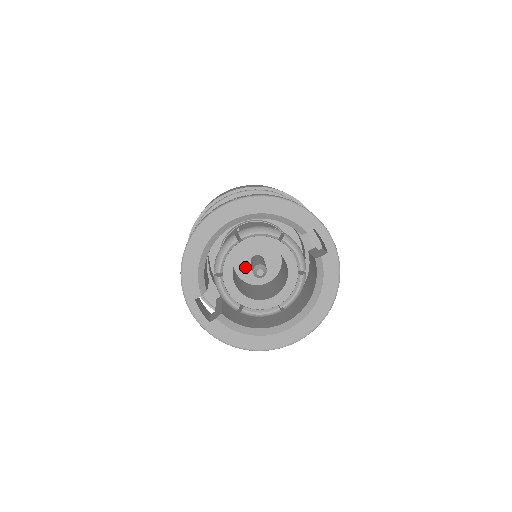
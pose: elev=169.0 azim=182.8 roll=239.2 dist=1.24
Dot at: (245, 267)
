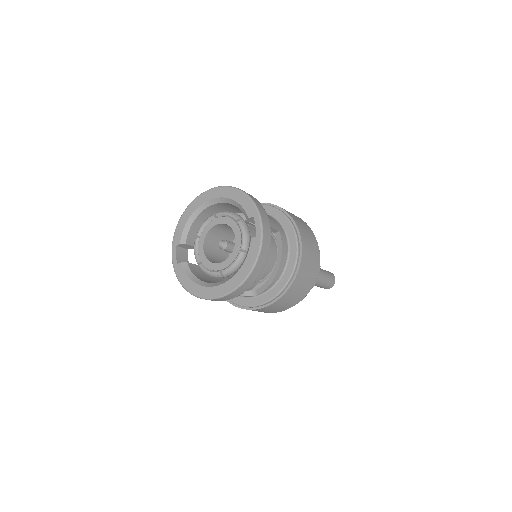
Dot at: occluded
